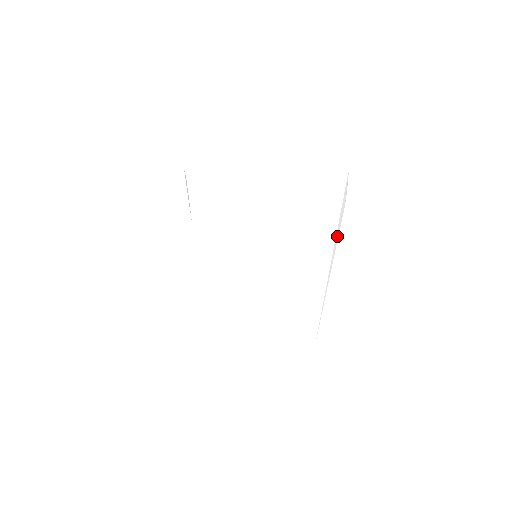
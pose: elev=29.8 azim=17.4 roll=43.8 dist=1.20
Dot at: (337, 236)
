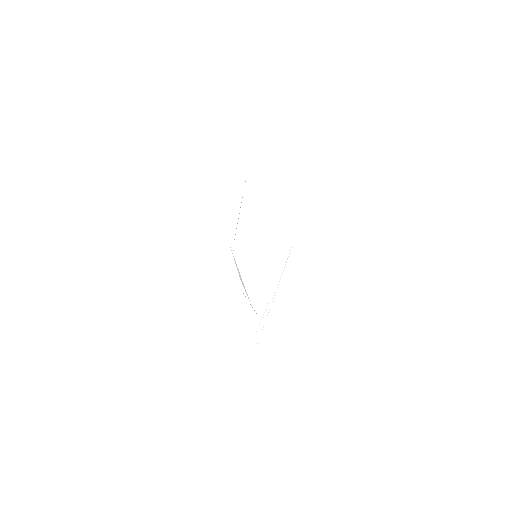
Dot at: (281, 271)
